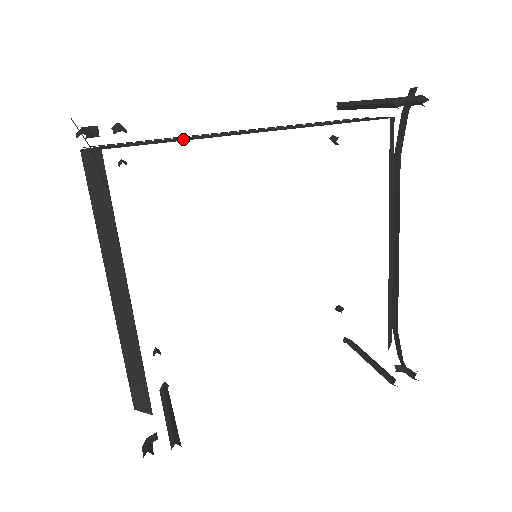
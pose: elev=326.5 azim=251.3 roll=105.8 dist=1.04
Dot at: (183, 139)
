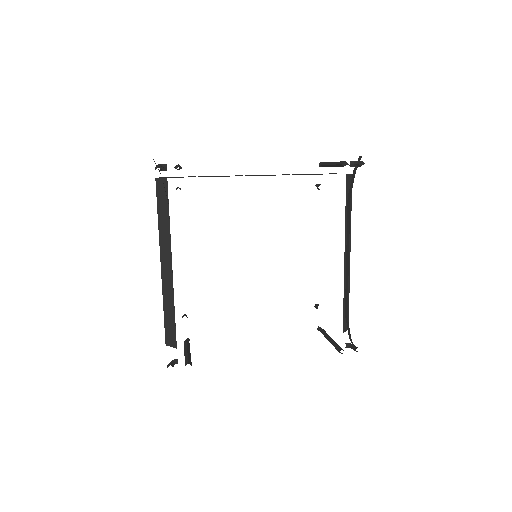
Dot at: (215, 176)
